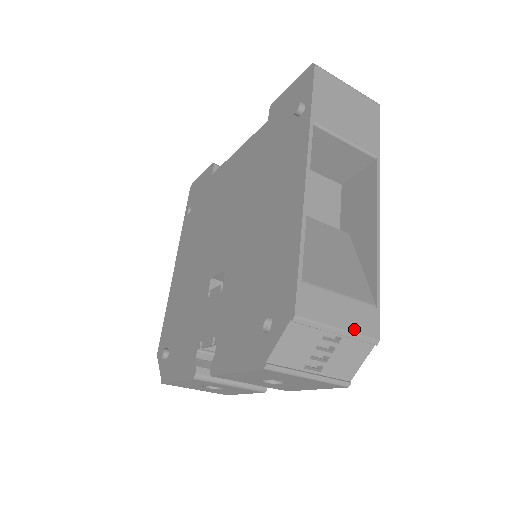
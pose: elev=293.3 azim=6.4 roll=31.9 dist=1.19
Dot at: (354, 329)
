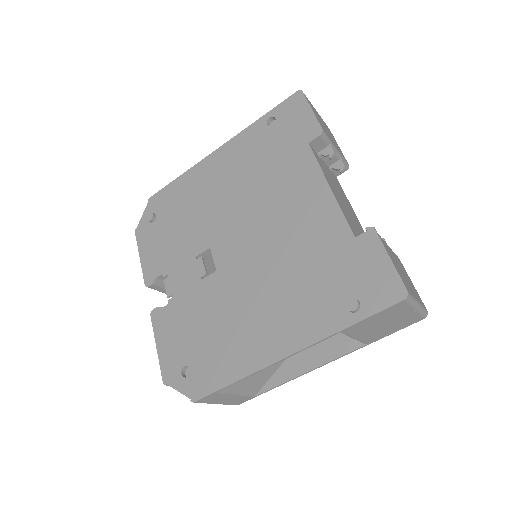
Dot at: (227, 404)
